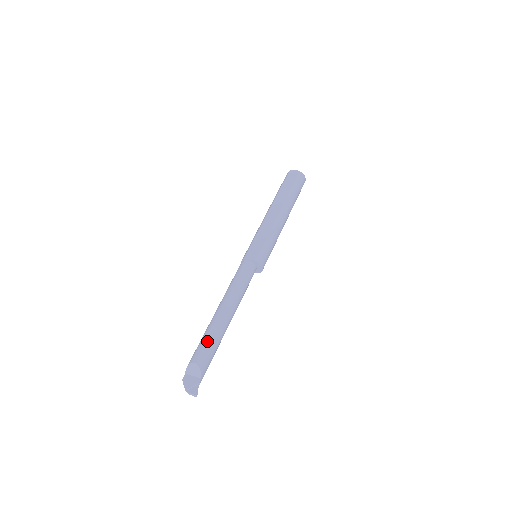
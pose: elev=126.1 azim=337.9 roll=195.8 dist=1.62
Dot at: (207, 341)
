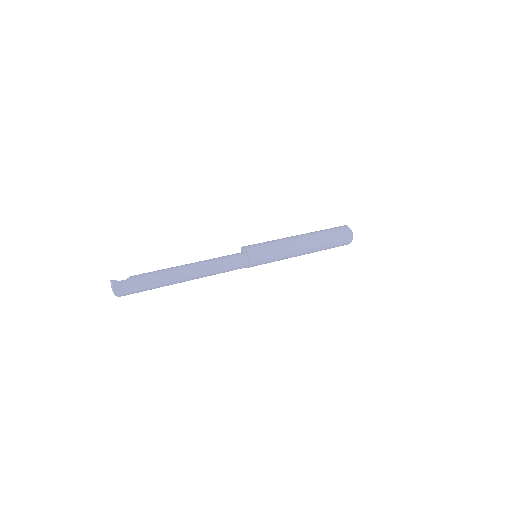
Dot at: occluded
